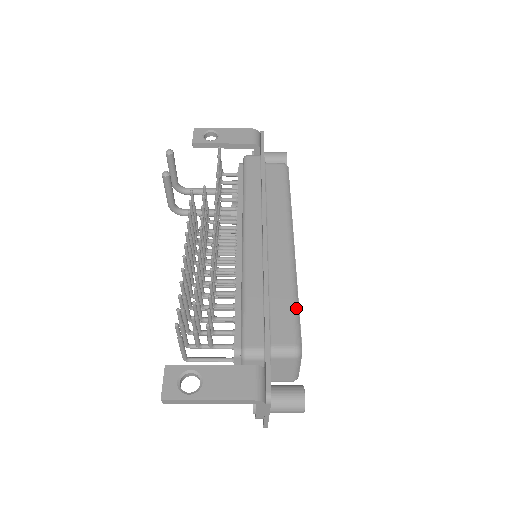
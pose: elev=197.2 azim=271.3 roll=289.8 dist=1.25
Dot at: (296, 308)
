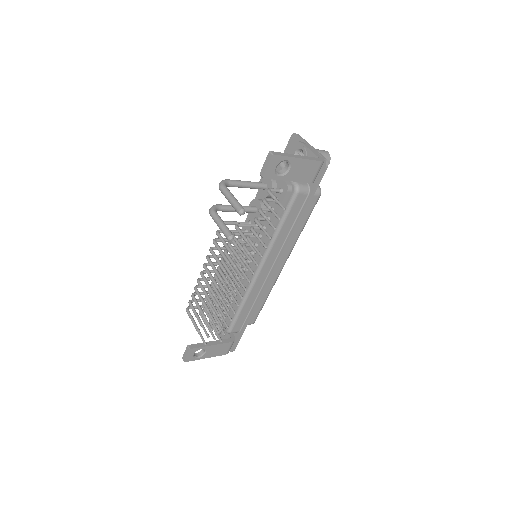
Dot at: occluded
